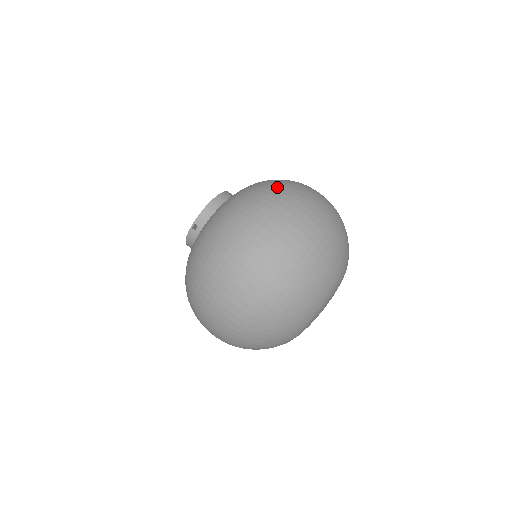
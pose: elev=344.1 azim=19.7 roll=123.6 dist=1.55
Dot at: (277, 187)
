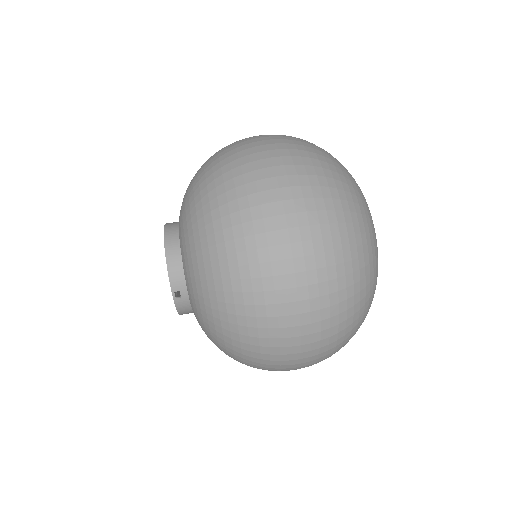
Dot at: (224, 174)
